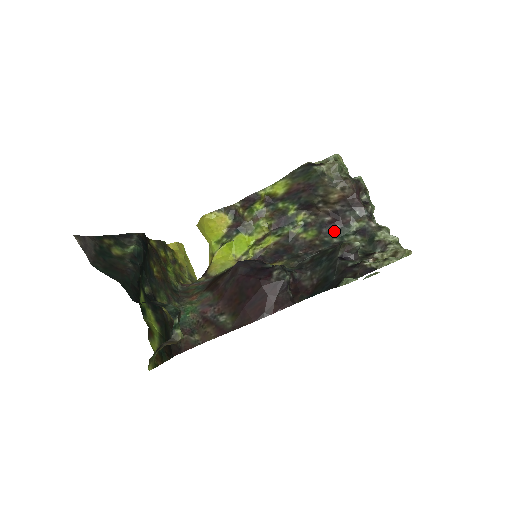
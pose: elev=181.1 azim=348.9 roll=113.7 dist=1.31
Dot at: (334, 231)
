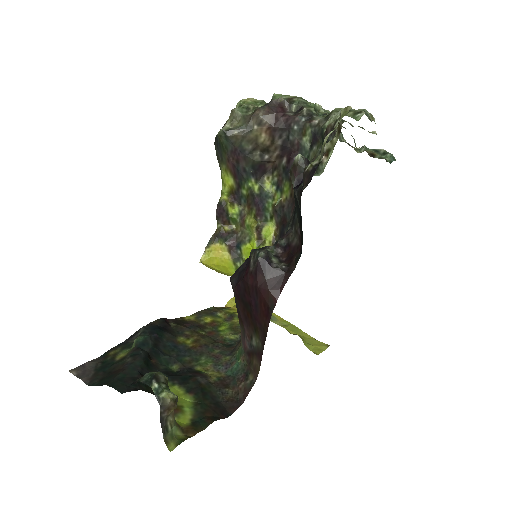
Dot at: occluded
